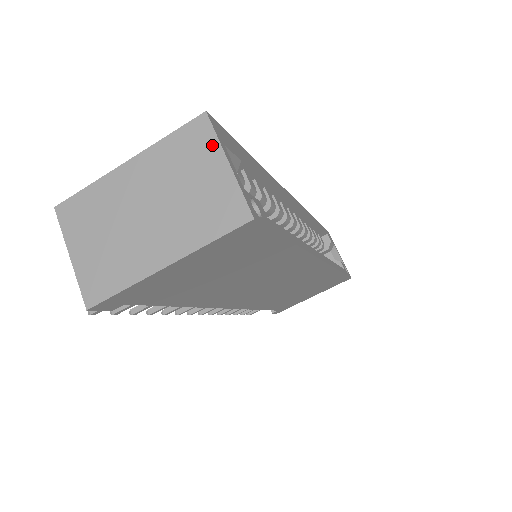
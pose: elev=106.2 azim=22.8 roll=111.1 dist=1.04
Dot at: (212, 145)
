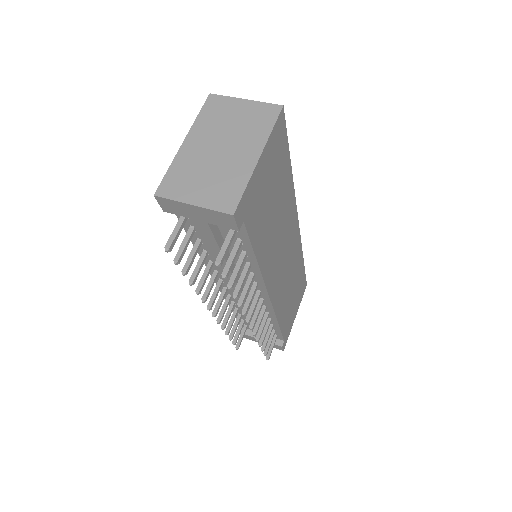
Dot at: (228, 100)
